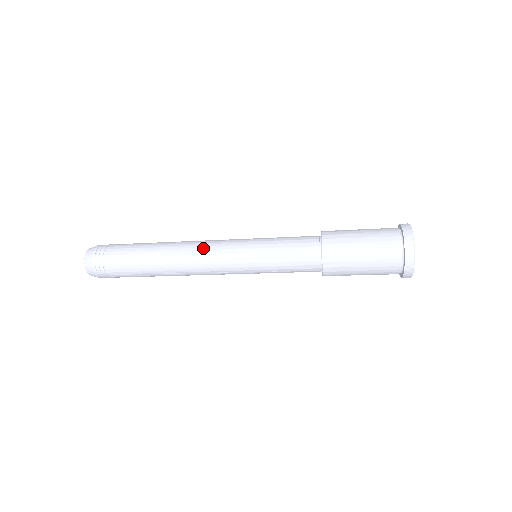
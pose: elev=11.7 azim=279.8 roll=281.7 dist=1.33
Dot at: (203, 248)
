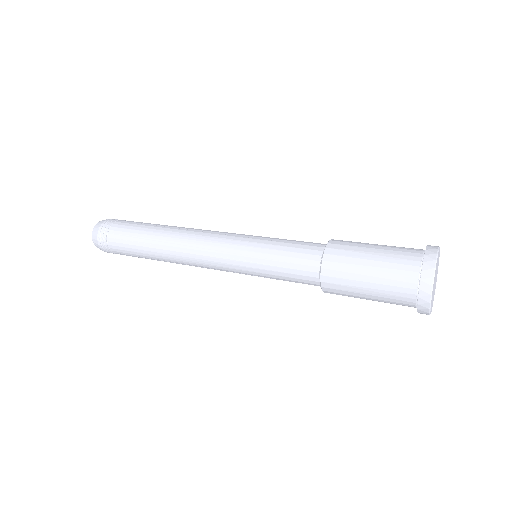
Dot at: (198, 242)
